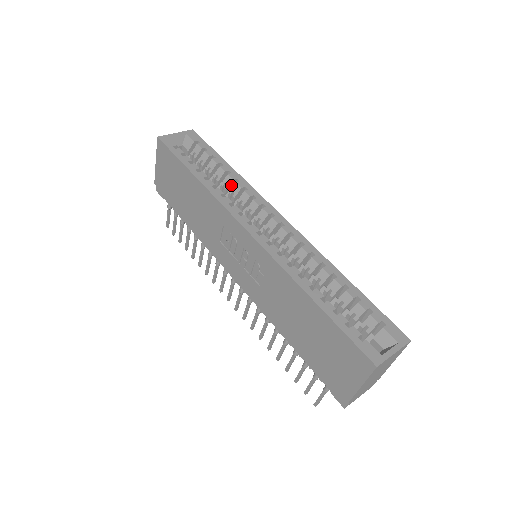
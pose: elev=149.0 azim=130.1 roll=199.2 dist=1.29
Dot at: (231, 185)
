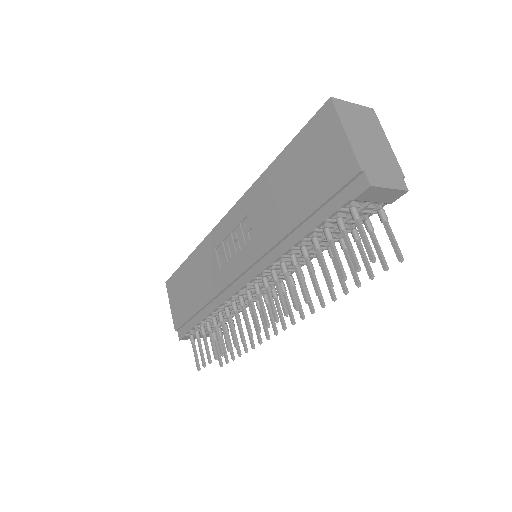
Dot at: occluded
